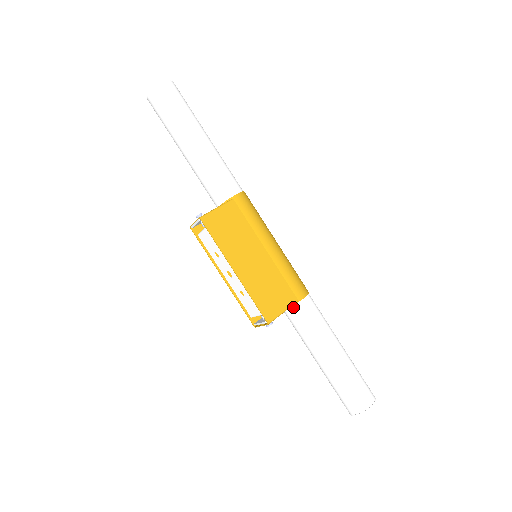
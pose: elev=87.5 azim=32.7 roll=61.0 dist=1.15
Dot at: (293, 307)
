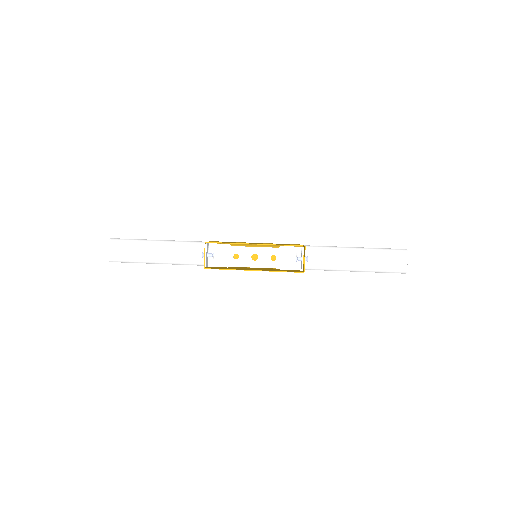
Dot at: (305, 250)
